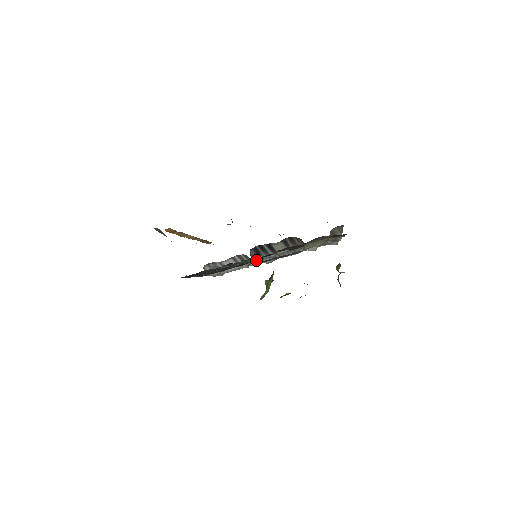
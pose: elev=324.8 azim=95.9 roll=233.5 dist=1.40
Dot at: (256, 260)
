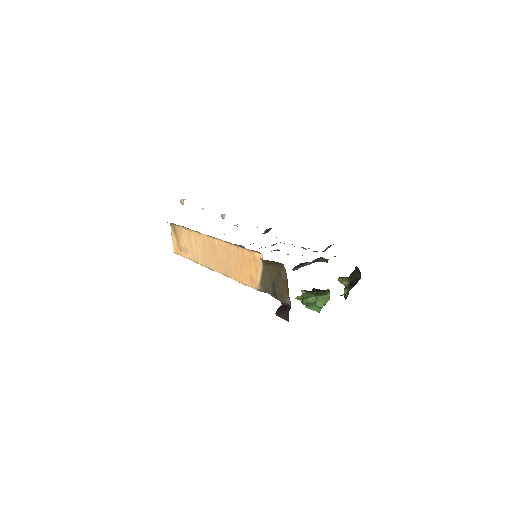
Dot at: occluded
